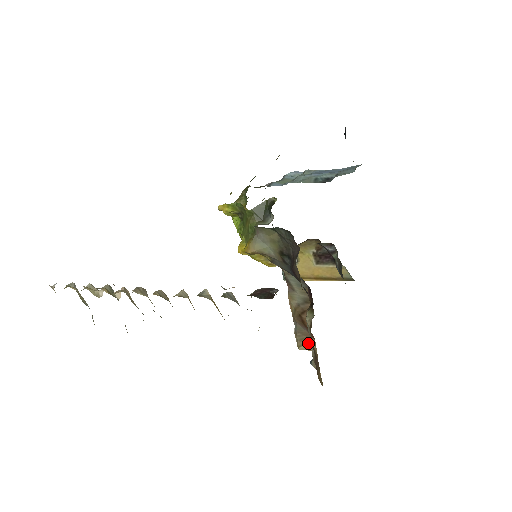
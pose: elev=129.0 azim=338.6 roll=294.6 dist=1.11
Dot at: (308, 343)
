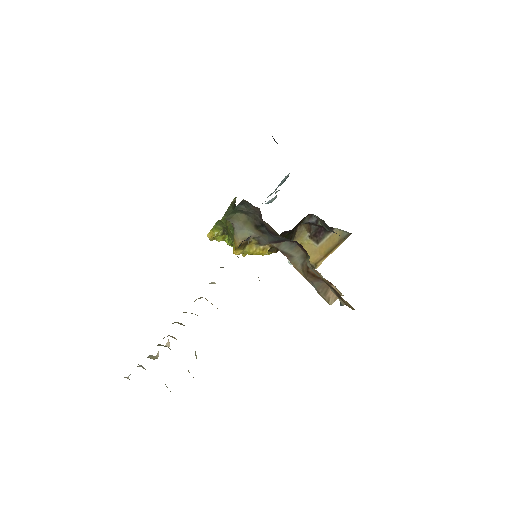
Dot at: (332, 293)
